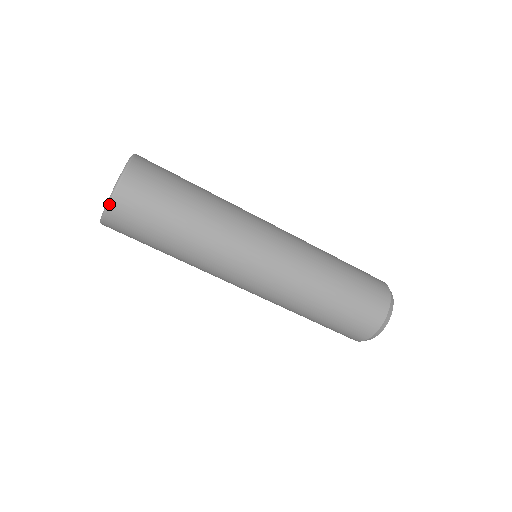
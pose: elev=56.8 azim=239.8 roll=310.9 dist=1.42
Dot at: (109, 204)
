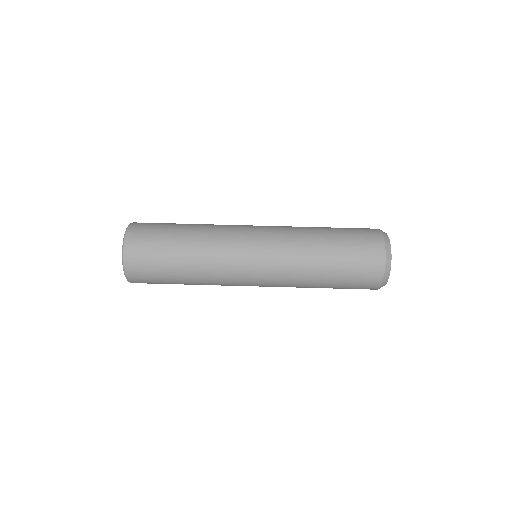
Dot at: (126, 232)
